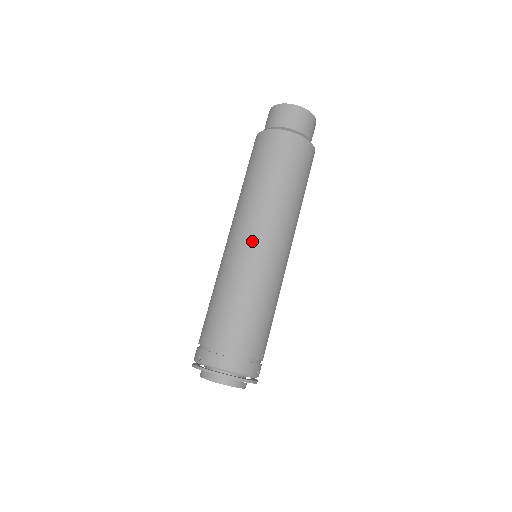
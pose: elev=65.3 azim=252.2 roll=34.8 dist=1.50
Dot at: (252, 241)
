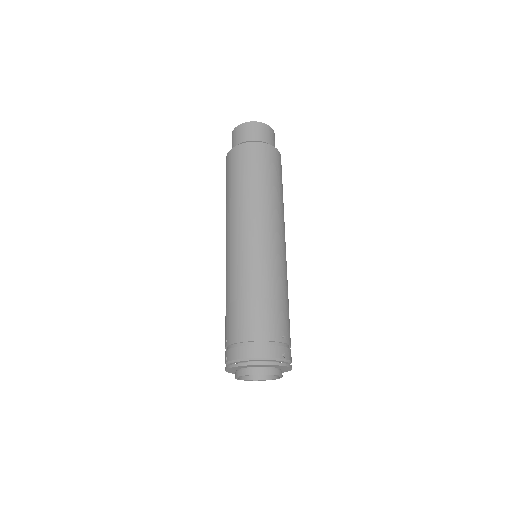
Dot at: (238, 240)
